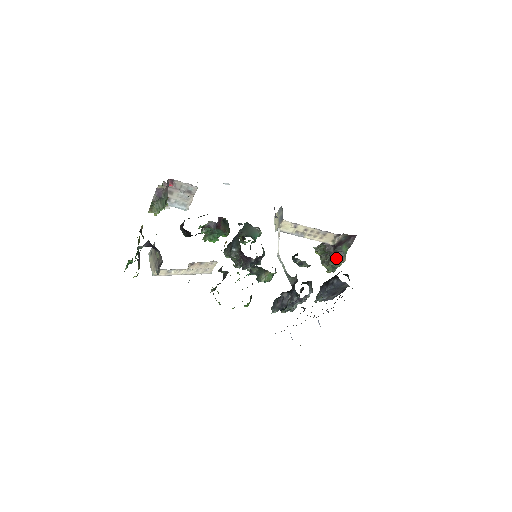
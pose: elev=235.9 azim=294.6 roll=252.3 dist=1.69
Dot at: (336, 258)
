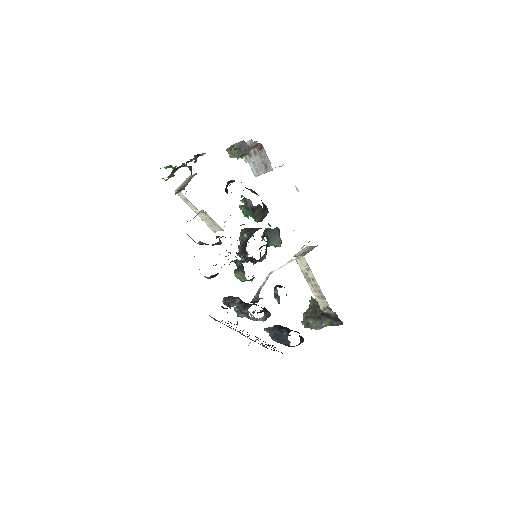
Dot at: (315, 321)
